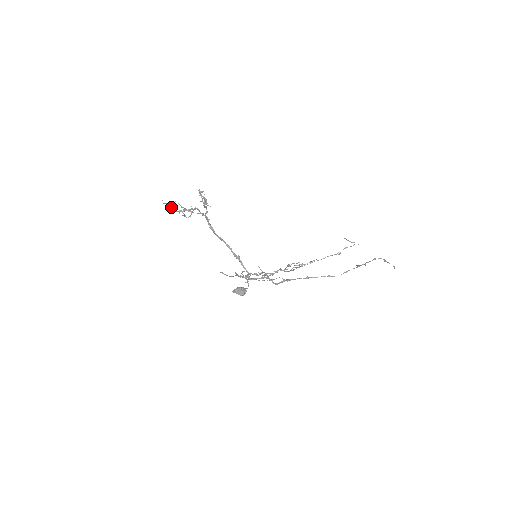
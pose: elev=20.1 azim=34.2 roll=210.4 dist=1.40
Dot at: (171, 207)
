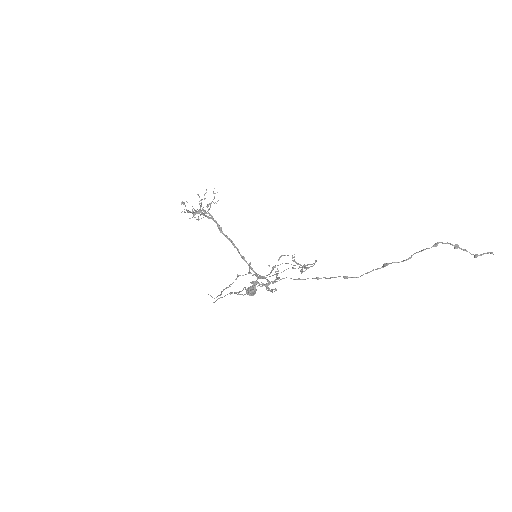
Dot at: (201, 202)
